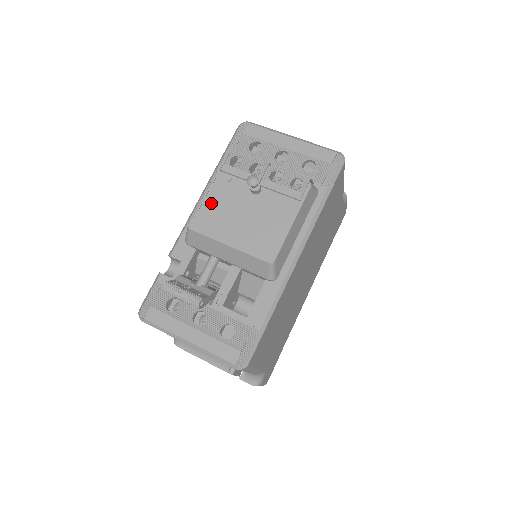
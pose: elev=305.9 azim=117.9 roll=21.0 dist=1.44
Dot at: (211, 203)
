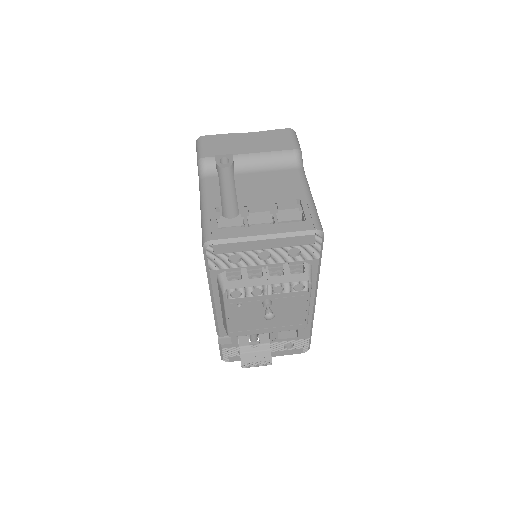
Dot at: (236, 321)
